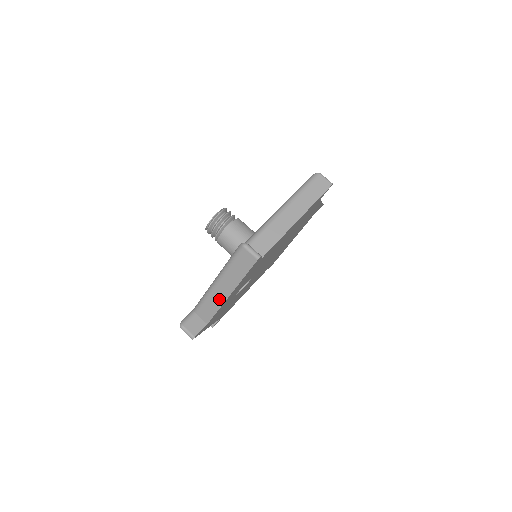
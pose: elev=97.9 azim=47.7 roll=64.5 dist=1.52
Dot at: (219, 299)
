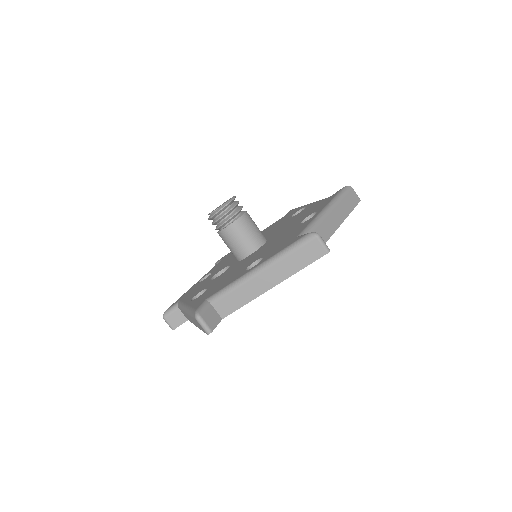
Dot at: (190, 320)
